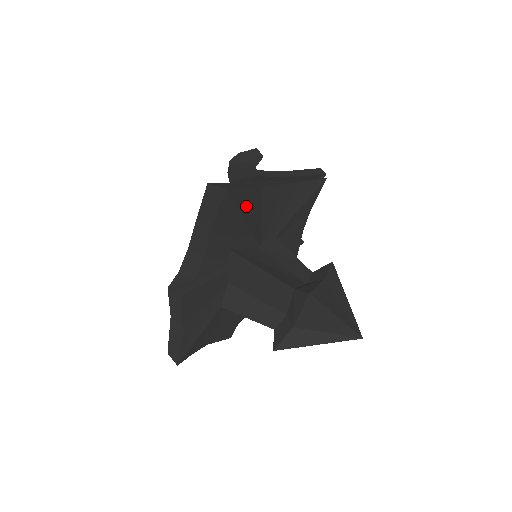
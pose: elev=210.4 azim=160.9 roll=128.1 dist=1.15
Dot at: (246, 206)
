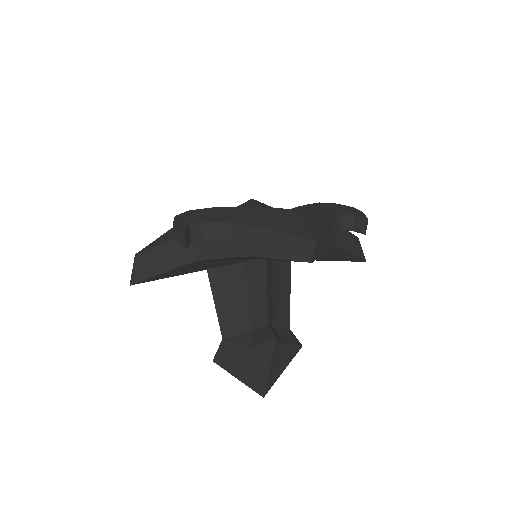
Dot at: (182, 271)
